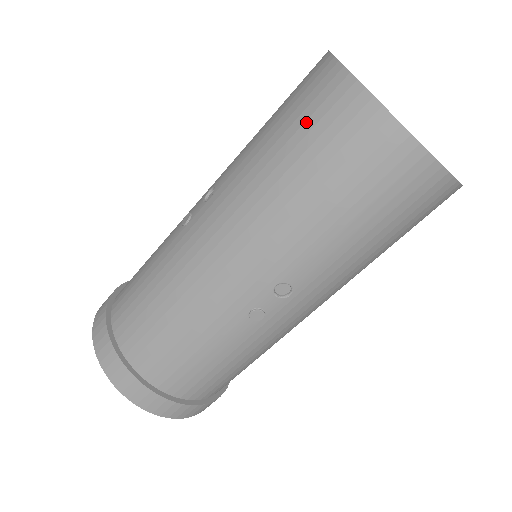
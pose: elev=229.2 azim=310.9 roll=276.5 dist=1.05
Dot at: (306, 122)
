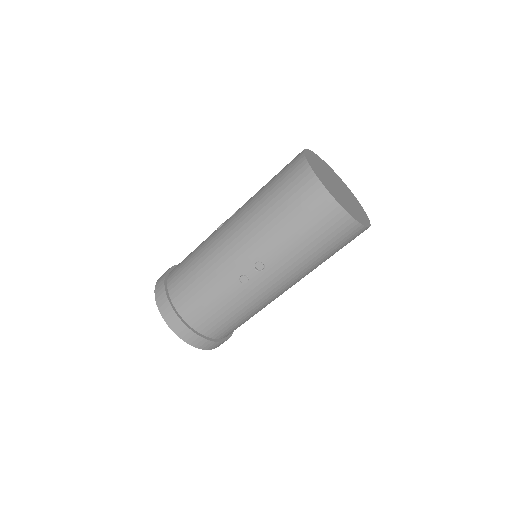
Dot at: (283, 179)
